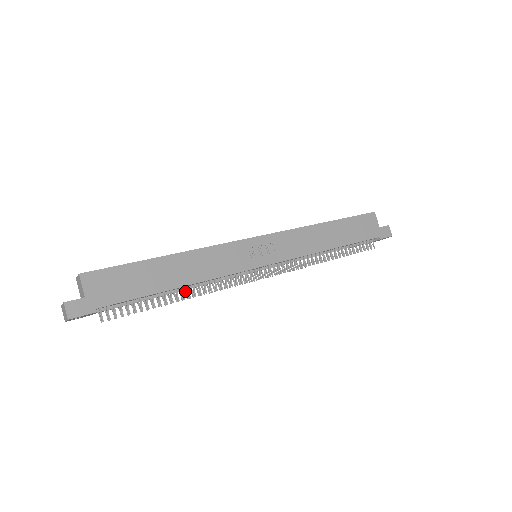
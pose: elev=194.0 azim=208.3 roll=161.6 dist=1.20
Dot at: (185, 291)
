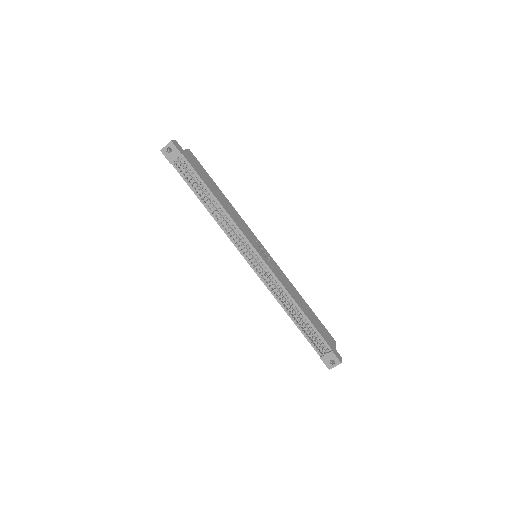
Dot at: (214, 211)
